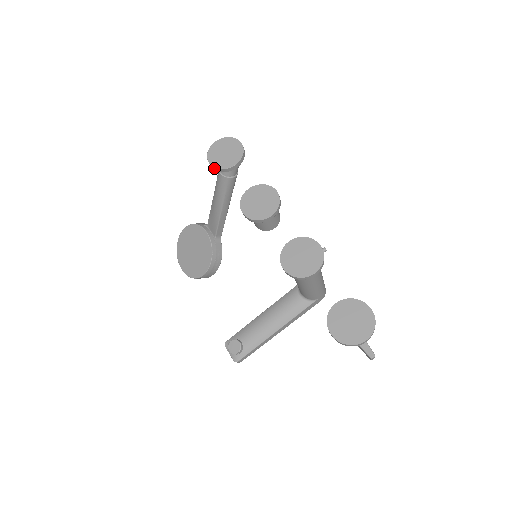
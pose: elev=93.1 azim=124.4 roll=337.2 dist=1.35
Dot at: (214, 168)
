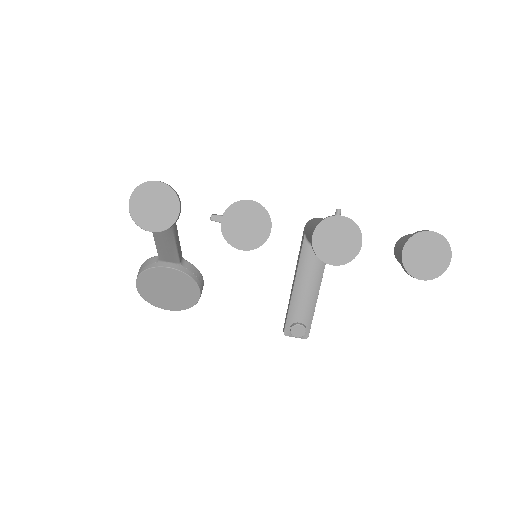
Dot at: occluded
